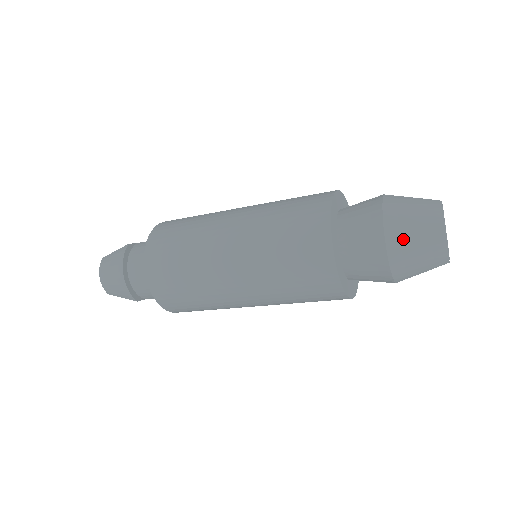
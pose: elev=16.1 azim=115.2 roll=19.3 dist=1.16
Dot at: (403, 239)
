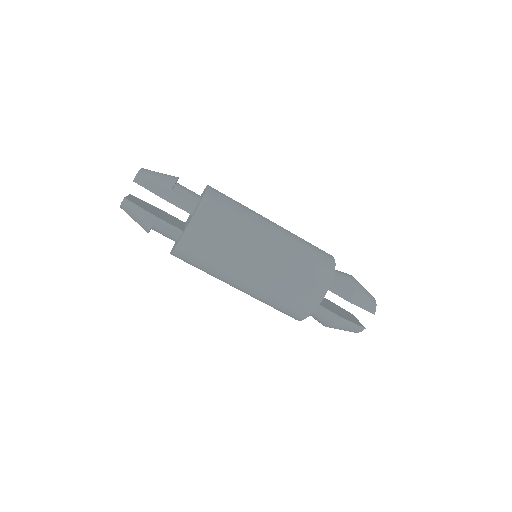
Dot at: occluded
